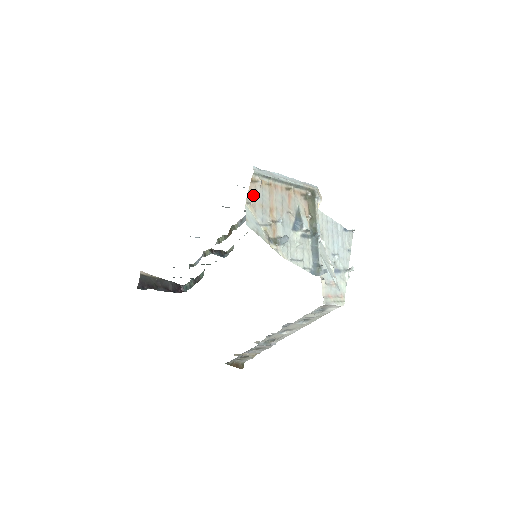
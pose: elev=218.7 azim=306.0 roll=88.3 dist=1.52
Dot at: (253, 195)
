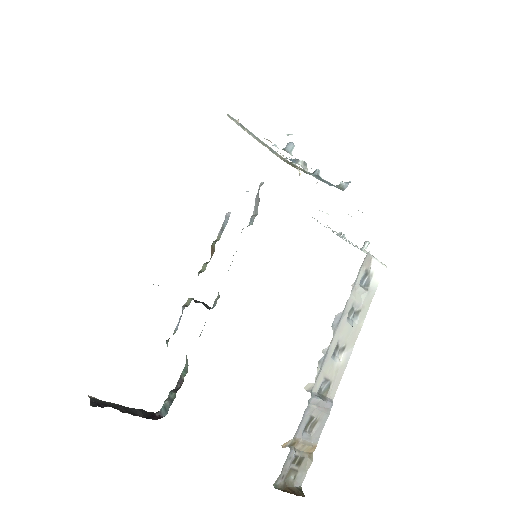
Dot at: occluded
